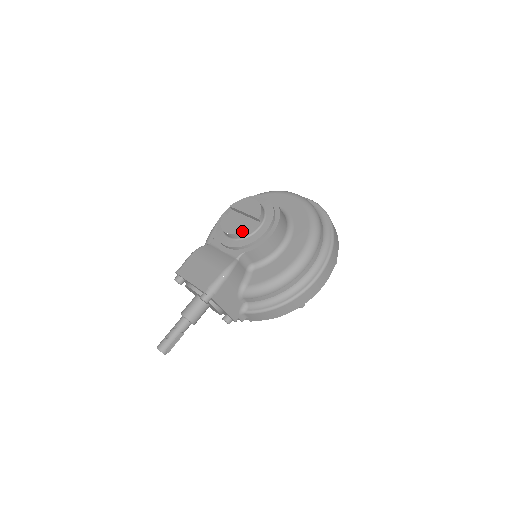
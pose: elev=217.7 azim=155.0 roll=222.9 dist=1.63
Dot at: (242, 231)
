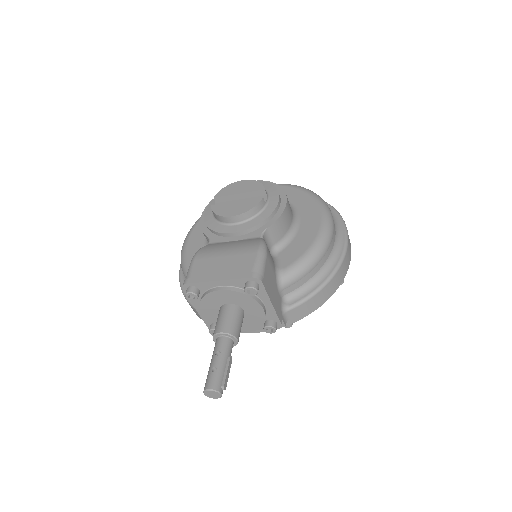
Dot at: (253, 205)
